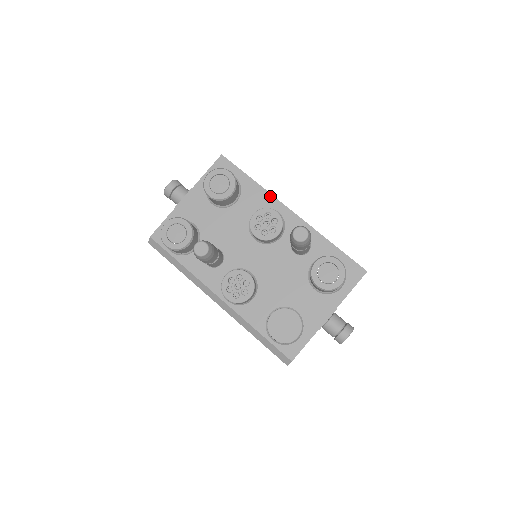
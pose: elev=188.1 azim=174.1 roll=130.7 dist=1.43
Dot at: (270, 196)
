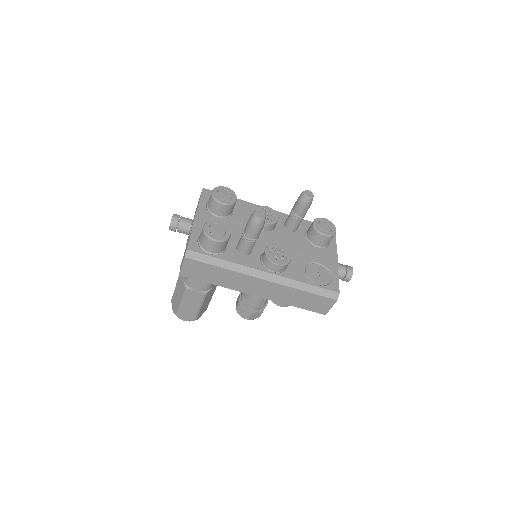
Dot at: (252, 204)
